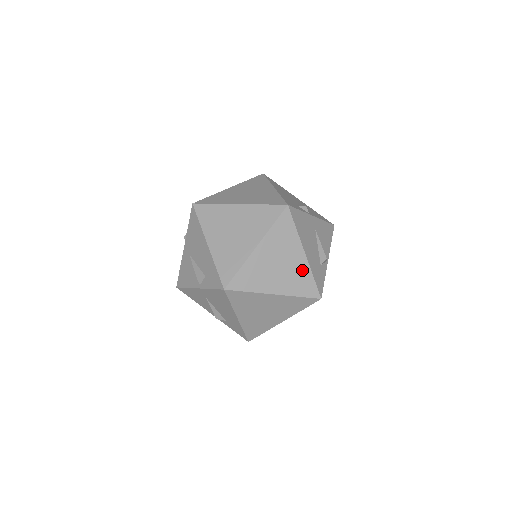
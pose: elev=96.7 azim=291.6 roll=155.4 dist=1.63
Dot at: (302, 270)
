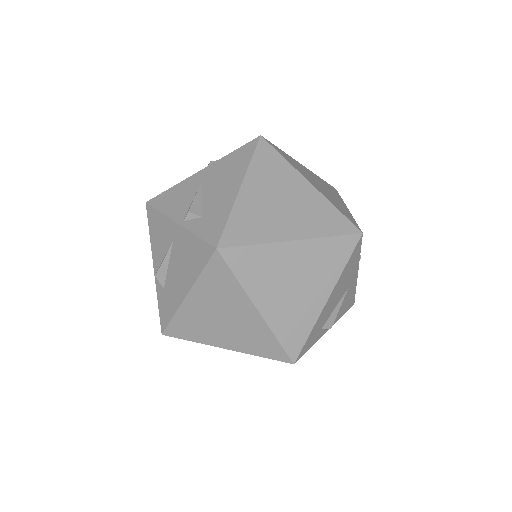
Dot at: (308, 314)
